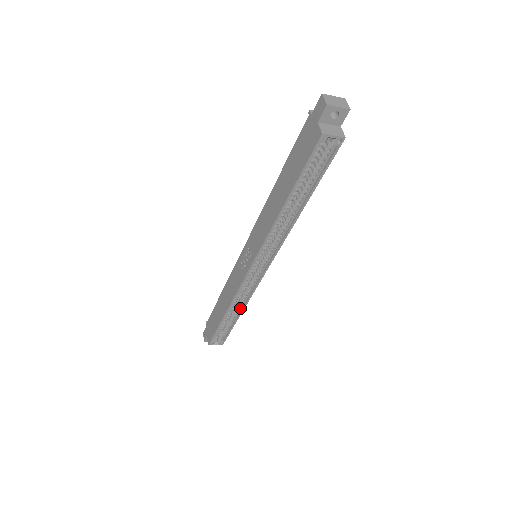
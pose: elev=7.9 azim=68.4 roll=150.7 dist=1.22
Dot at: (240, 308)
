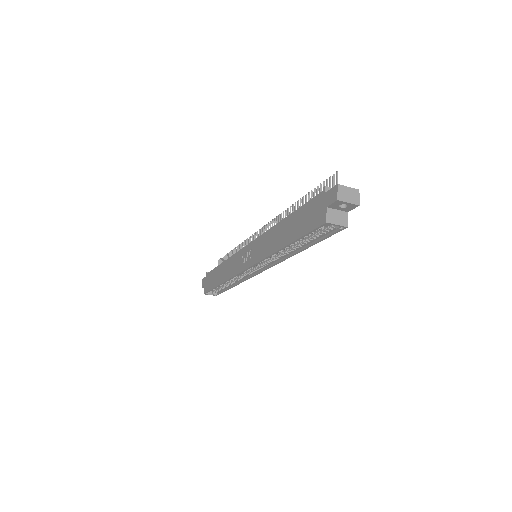
Dot at: (235, 282)
